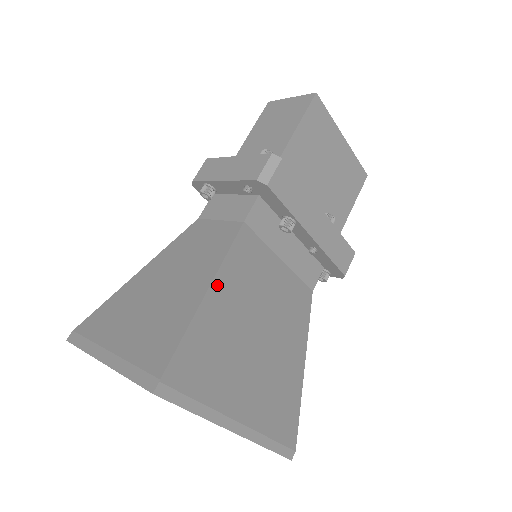
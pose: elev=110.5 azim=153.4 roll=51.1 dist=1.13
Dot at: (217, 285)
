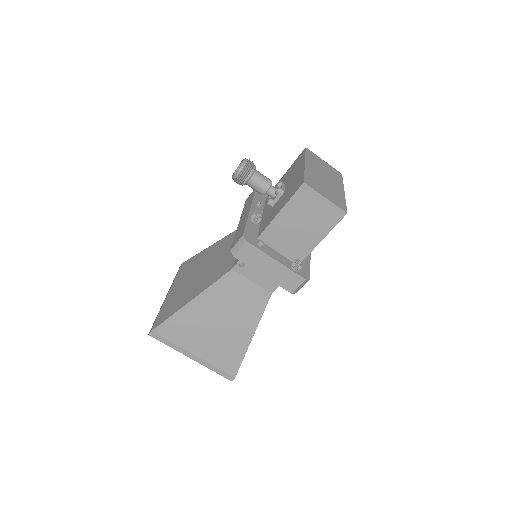
Dot at: (255, 330)
